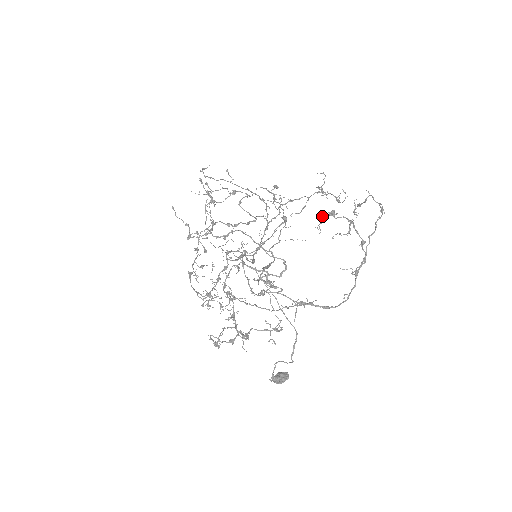
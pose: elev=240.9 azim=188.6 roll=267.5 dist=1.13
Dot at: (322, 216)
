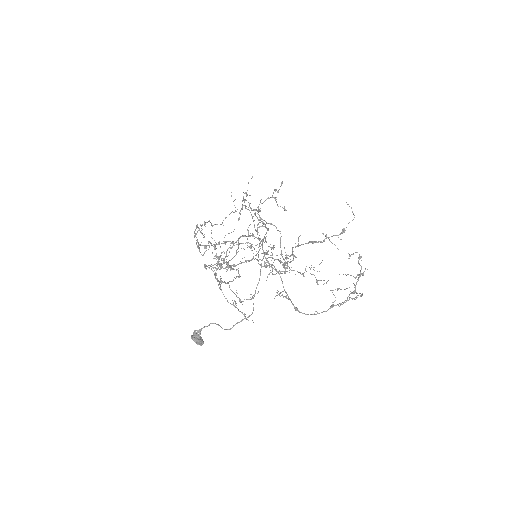
Dot at: (357, 252)
